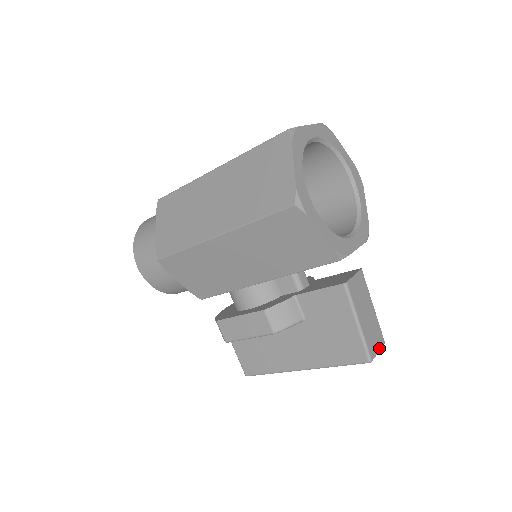
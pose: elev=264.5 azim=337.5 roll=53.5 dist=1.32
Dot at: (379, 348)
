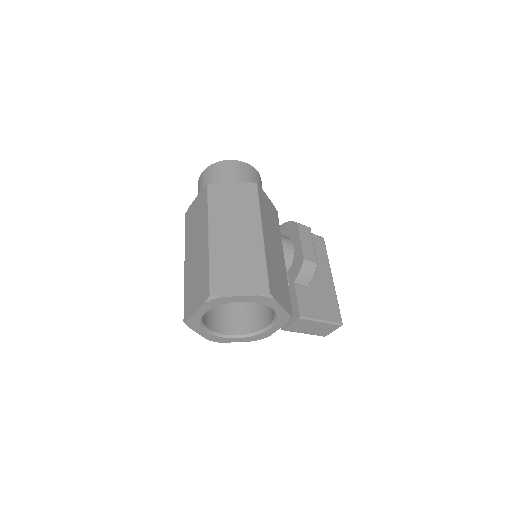
Dot at: (334, 330)
